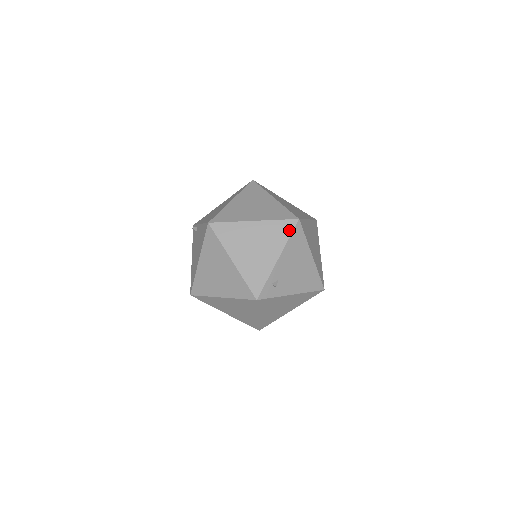
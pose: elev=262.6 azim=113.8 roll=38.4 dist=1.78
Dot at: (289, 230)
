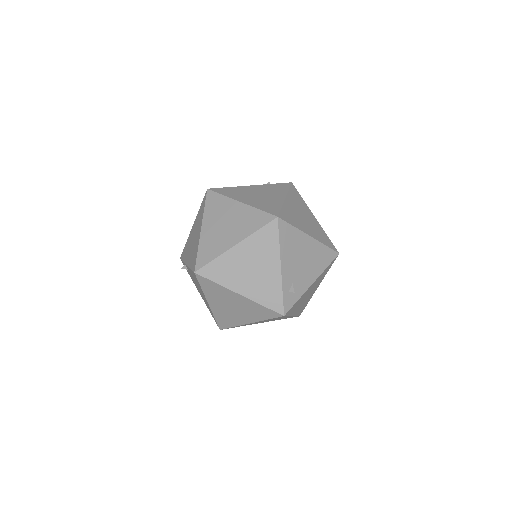
Dot at: (274, 234)
